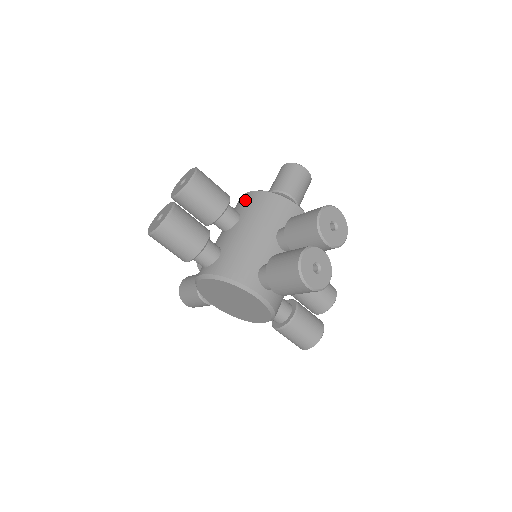
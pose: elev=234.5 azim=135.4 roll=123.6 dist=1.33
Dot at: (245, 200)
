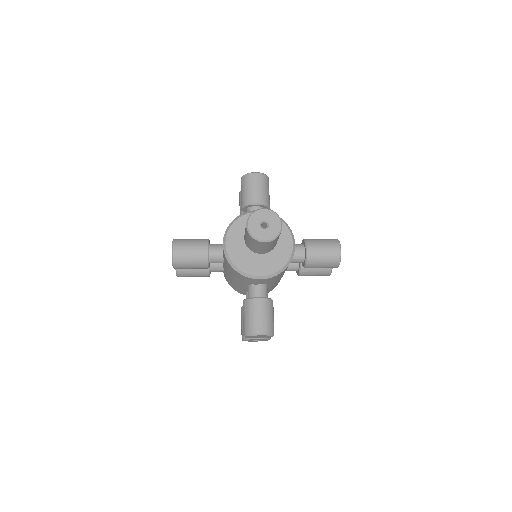
Dot at: (223, 252)
